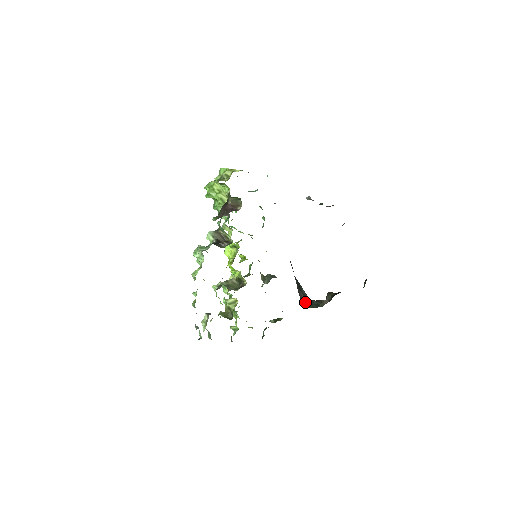
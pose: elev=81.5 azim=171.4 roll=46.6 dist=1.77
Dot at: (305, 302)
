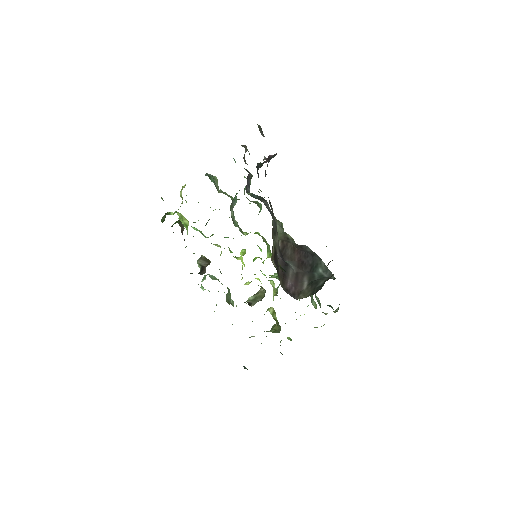
Dot at: (305, 290)
